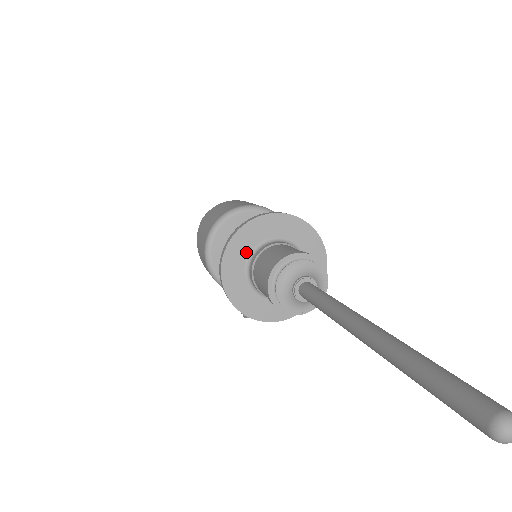
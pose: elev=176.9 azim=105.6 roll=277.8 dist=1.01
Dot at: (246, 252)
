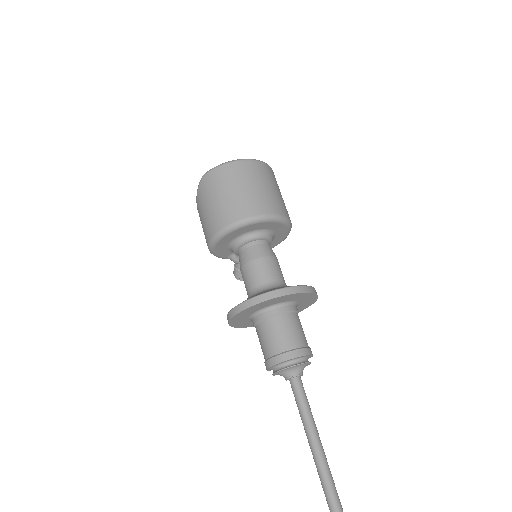
Dot at: (252, 312)
